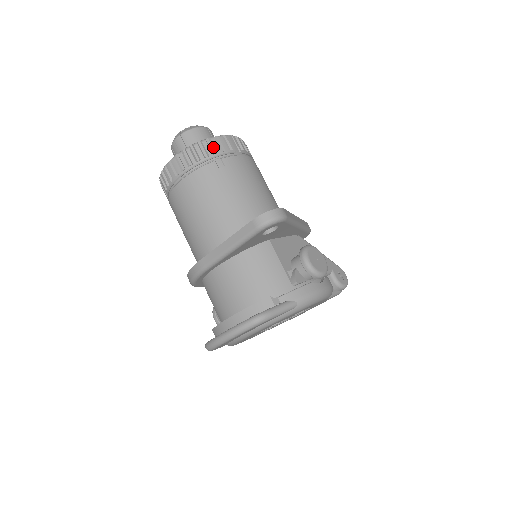
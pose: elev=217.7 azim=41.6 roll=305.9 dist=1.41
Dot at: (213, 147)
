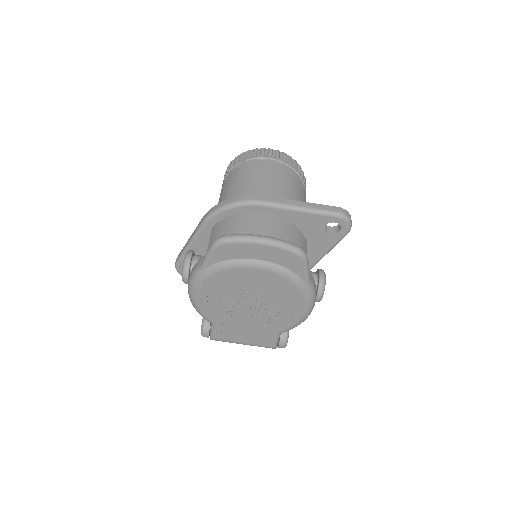
Dot at: (302, 175)
